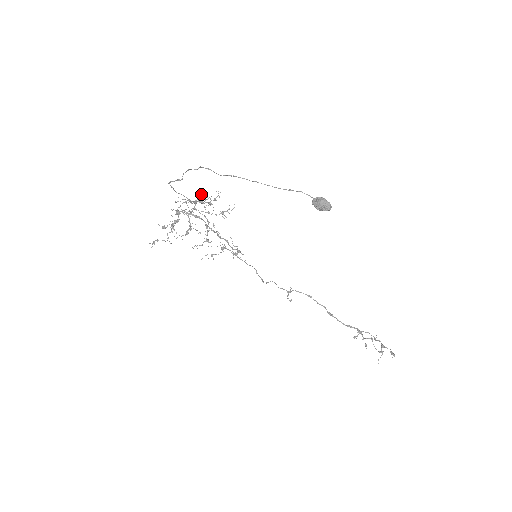
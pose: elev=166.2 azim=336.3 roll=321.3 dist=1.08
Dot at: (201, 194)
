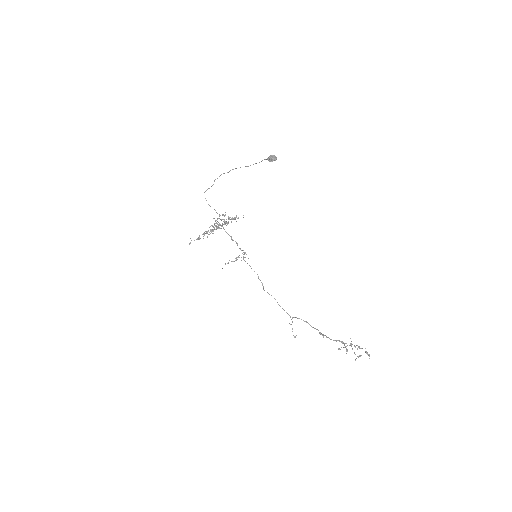
Dot at: (225, 215)
